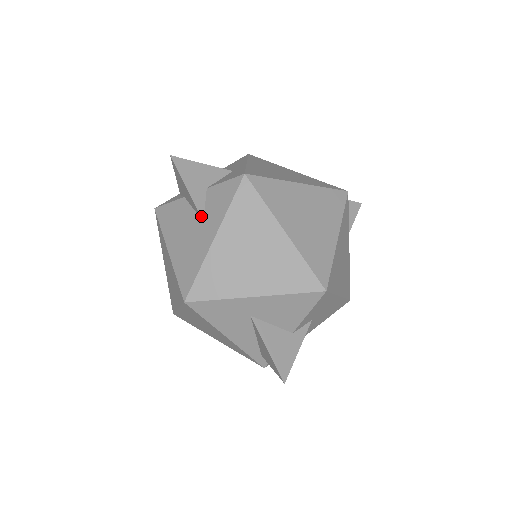
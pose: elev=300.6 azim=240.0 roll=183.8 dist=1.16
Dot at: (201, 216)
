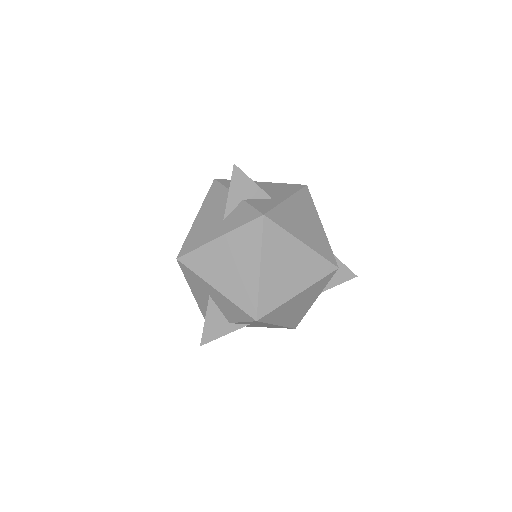
Dot at: (225, 216)
